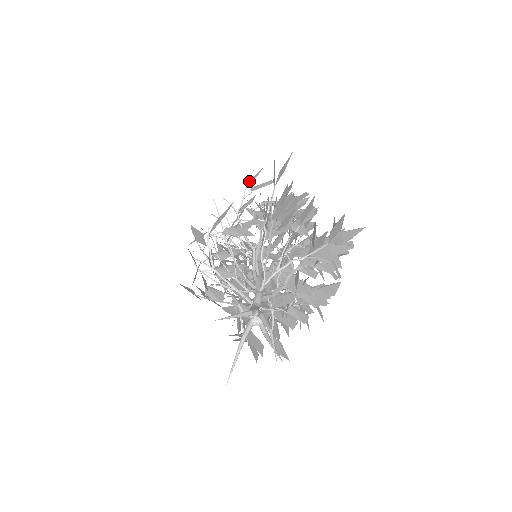
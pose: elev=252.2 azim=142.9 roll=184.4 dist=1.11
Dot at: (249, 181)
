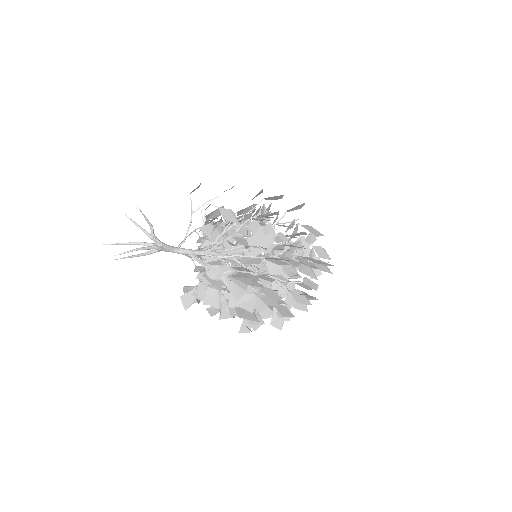
Dot at: occluded
